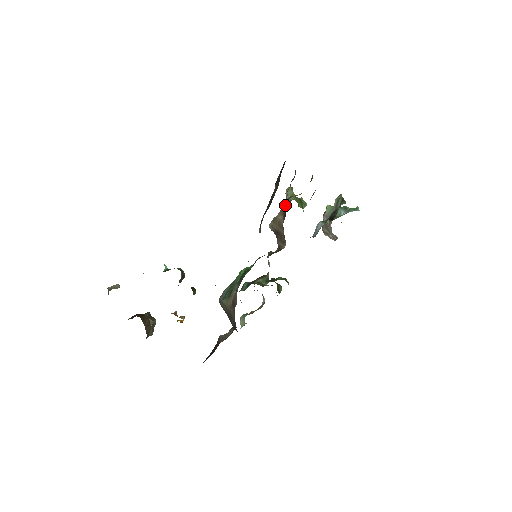
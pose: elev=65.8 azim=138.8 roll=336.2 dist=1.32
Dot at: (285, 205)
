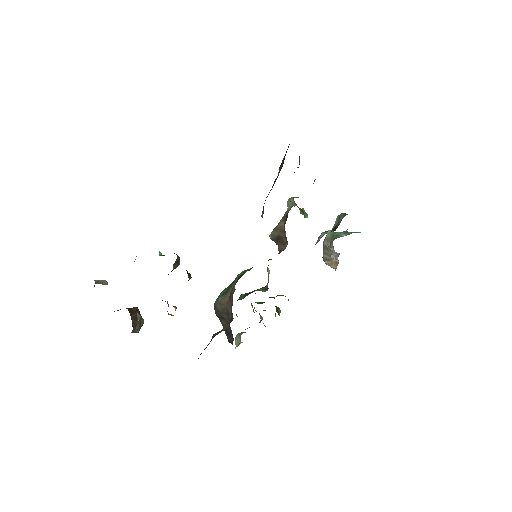
Dot at: (286, 212)
